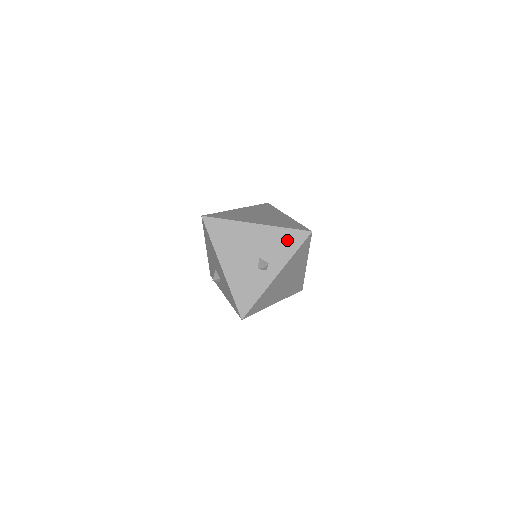
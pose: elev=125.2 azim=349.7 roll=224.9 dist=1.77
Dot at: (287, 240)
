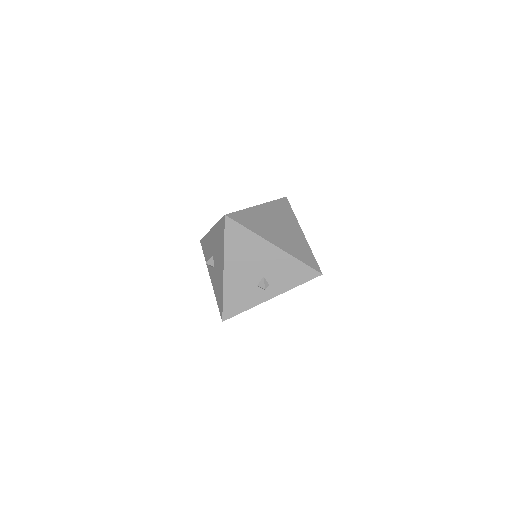
Dot at: (296, 272)
